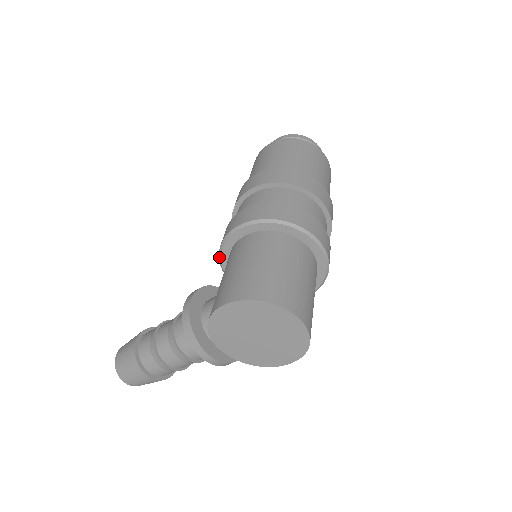
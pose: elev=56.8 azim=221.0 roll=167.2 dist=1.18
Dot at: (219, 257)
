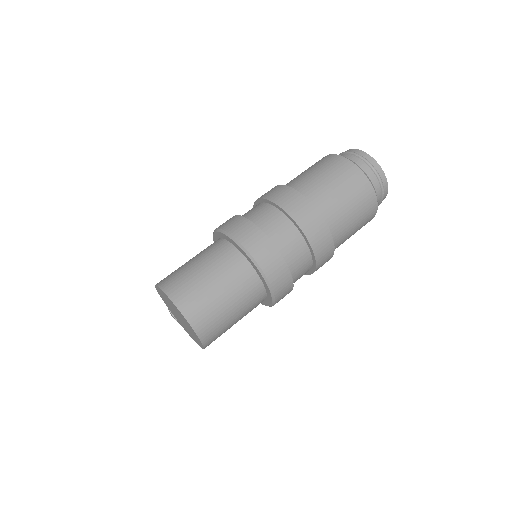
Dot at: occluded
